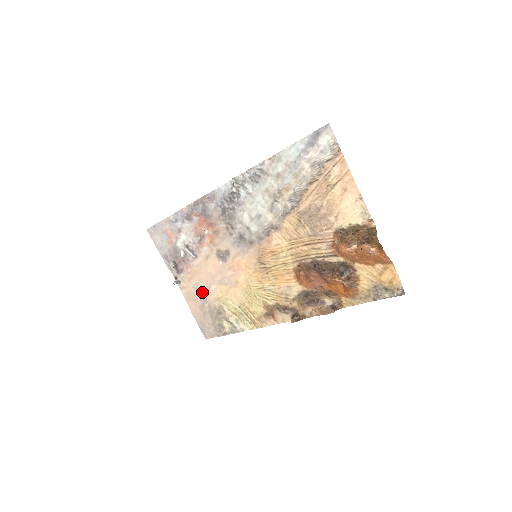
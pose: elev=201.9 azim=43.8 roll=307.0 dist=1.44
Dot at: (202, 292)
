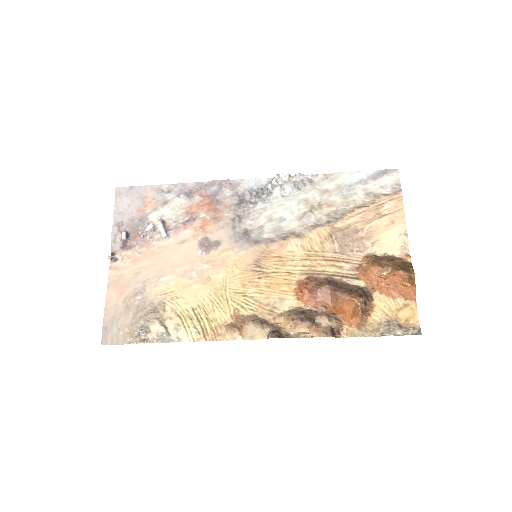
Dot at: (145, 279)
